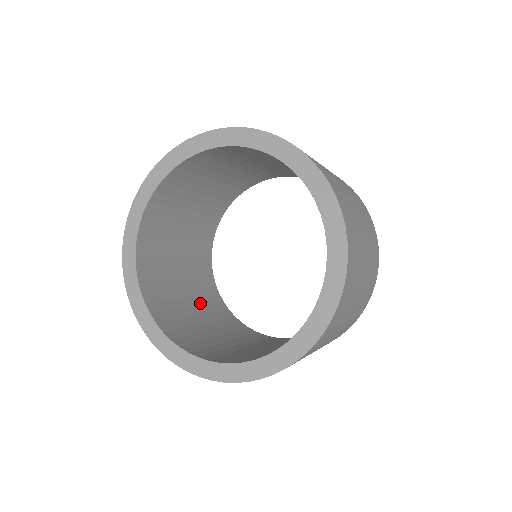
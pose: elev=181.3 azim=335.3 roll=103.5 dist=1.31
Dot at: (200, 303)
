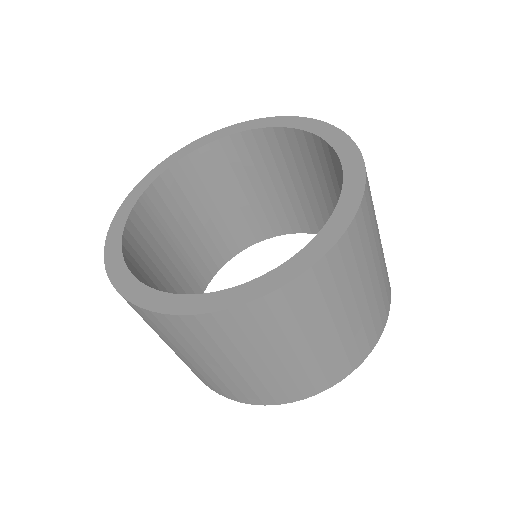
Dot at: occluded
